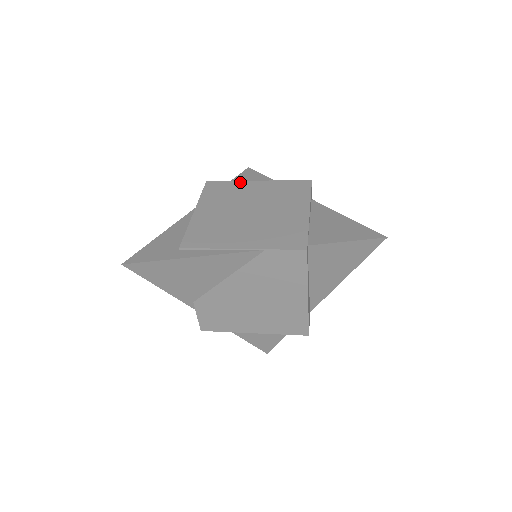
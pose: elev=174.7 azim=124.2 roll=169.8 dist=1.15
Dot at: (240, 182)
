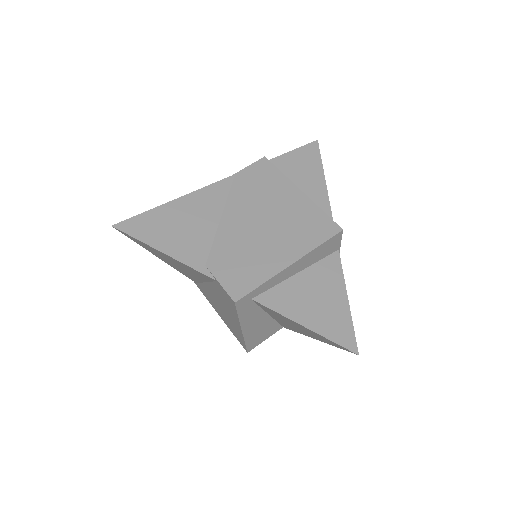
Dot at: occluded
